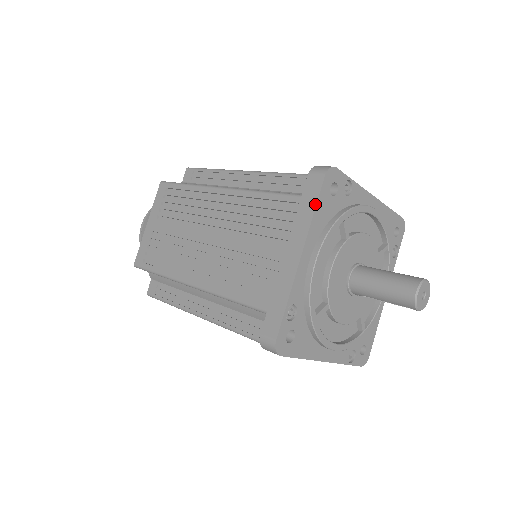
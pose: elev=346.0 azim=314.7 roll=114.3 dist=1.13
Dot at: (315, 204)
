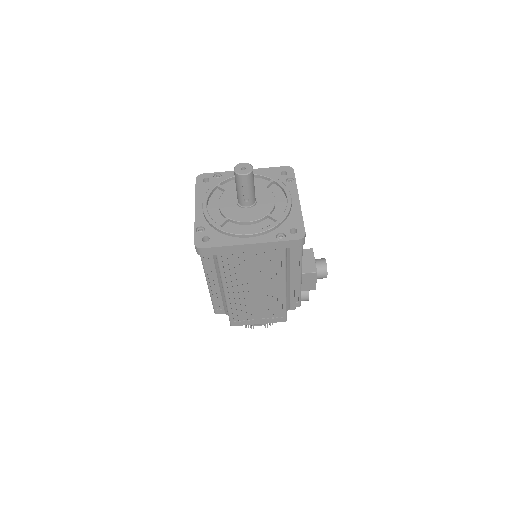
Dot at: (195, 190)
